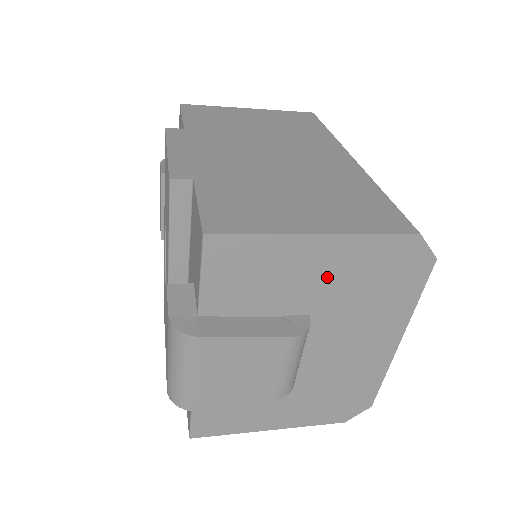
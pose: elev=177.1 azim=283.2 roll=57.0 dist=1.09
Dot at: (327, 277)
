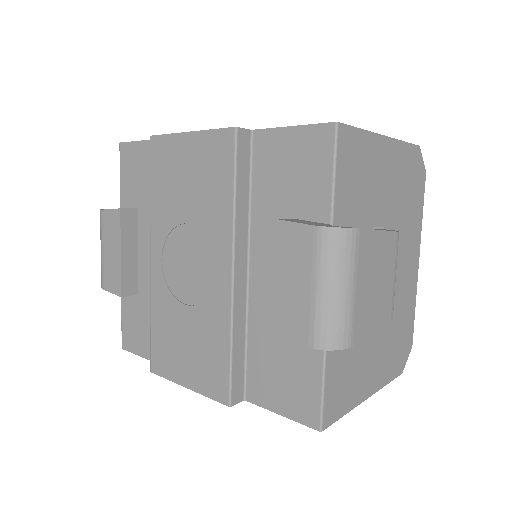
Dot at: (389, 183)
